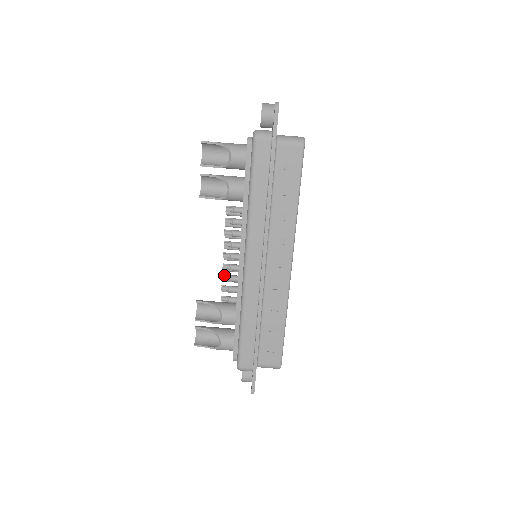
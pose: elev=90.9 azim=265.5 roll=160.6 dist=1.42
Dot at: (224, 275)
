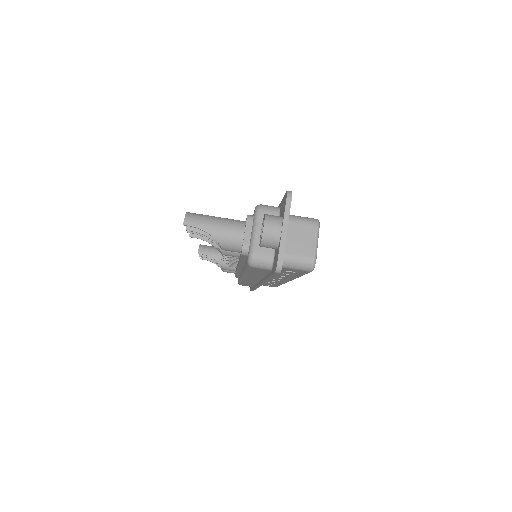
Dot at: (223, 259)
